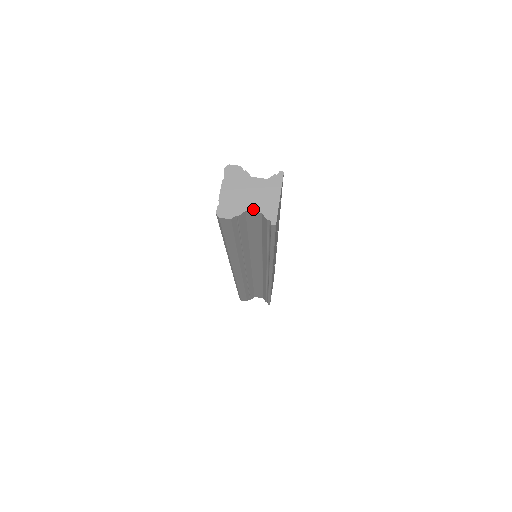
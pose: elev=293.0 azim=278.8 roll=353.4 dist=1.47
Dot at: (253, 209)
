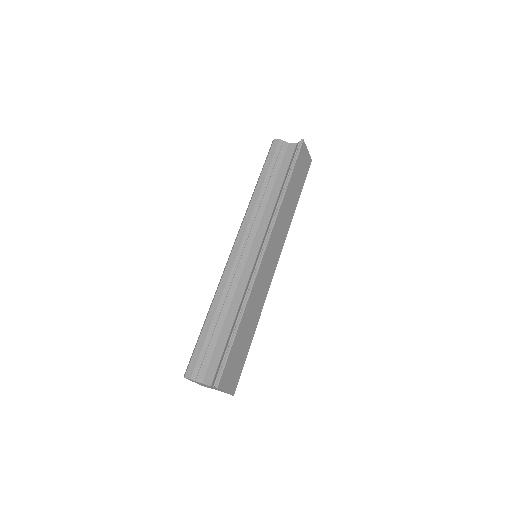
Dot at: (293, 144)
